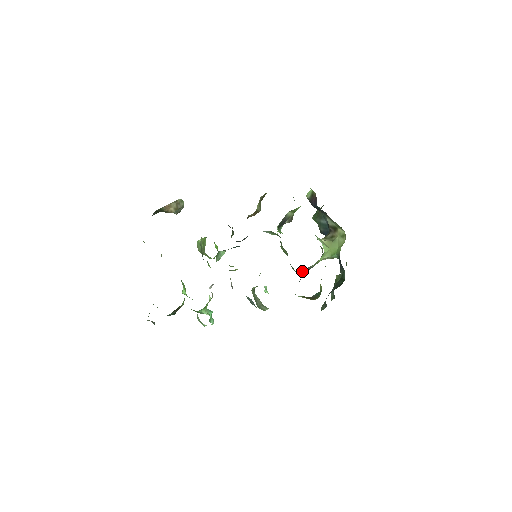
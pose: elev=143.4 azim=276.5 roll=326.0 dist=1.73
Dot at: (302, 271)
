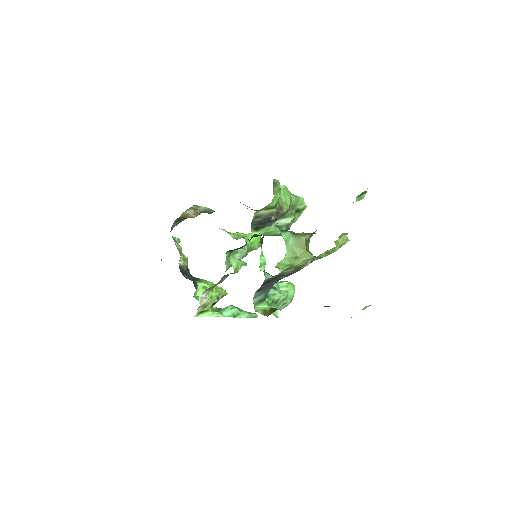
Dot at: (282, 276)
